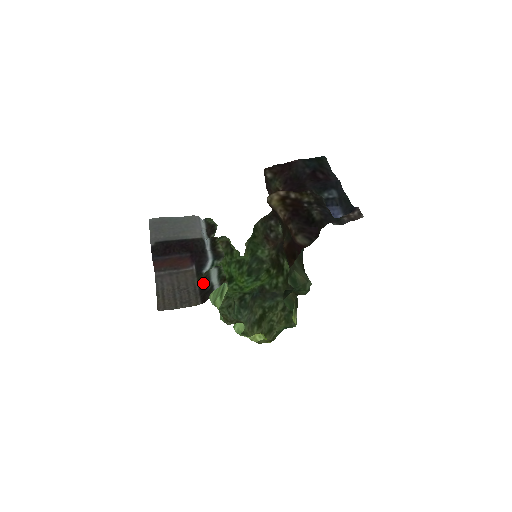
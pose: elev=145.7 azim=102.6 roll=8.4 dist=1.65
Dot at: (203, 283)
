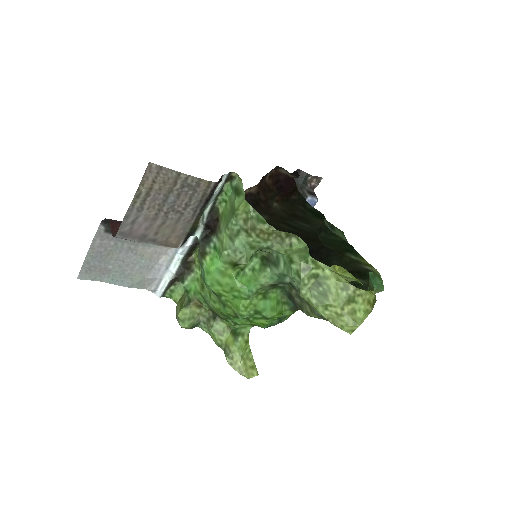
Dot at: occluded
